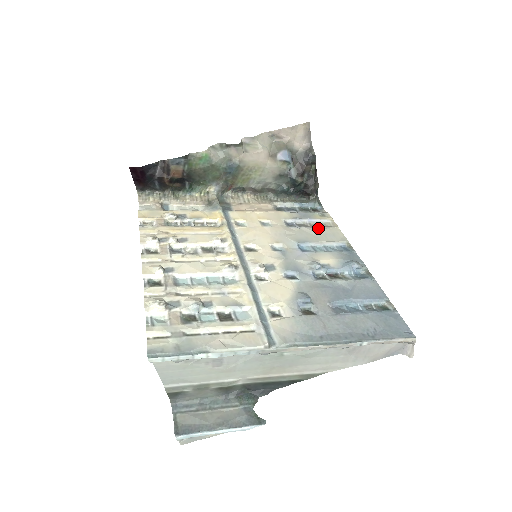
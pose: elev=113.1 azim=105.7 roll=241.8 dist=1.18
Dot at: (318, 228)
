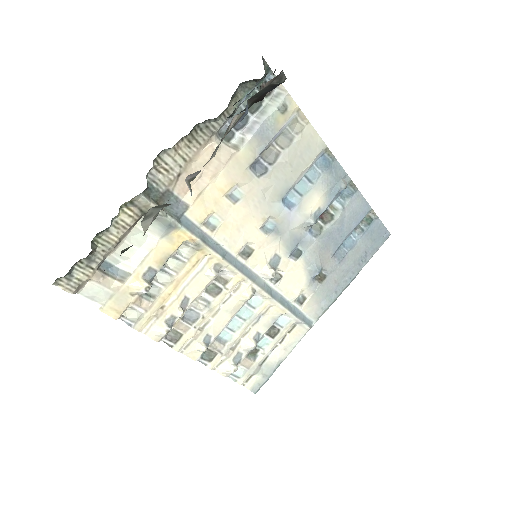
Dot at: (290, 149)
